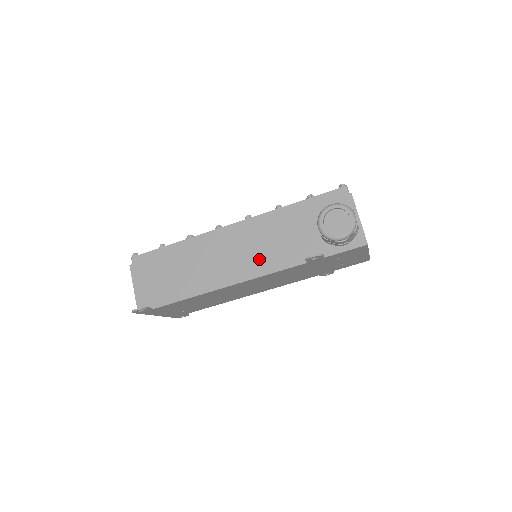
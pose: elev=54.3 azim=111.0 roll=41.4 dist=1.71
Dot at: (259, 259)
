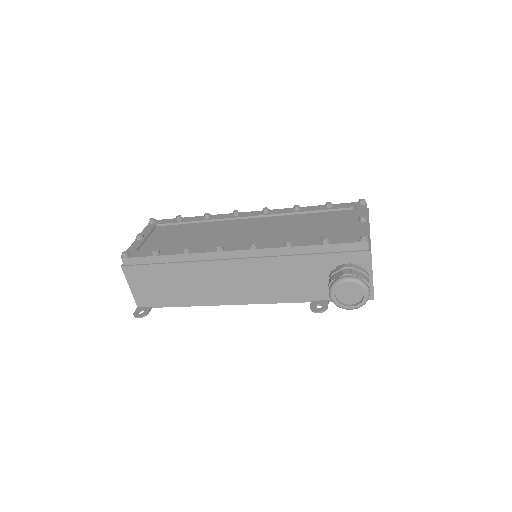
Dot at: (262, 290)
